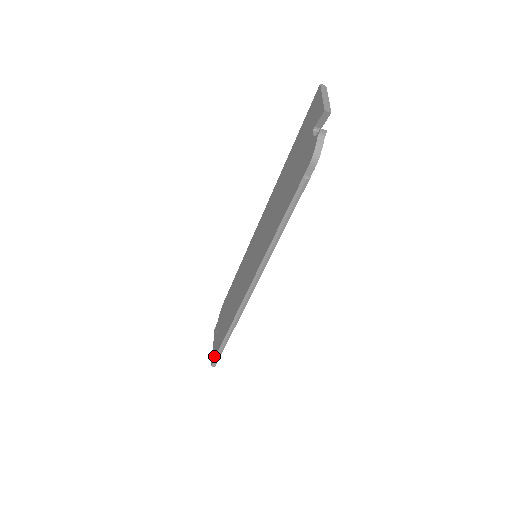
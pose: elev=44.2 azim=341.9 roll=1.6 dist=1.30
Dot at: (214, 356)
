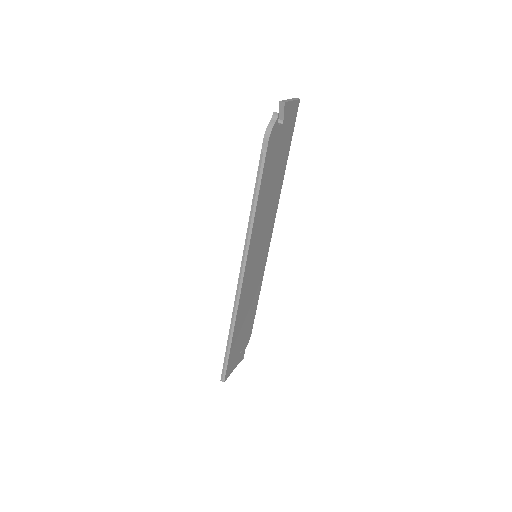
Dot at: (223, 368)
